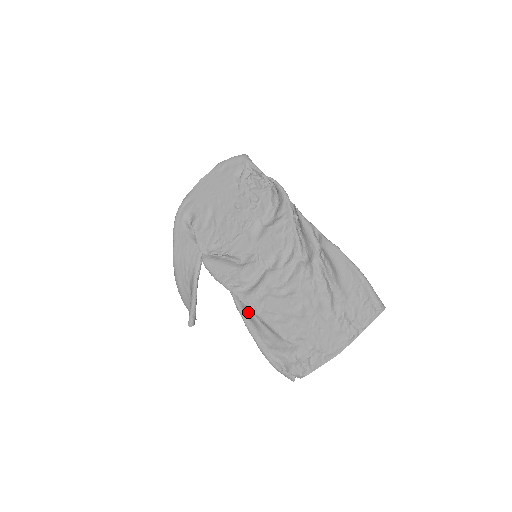
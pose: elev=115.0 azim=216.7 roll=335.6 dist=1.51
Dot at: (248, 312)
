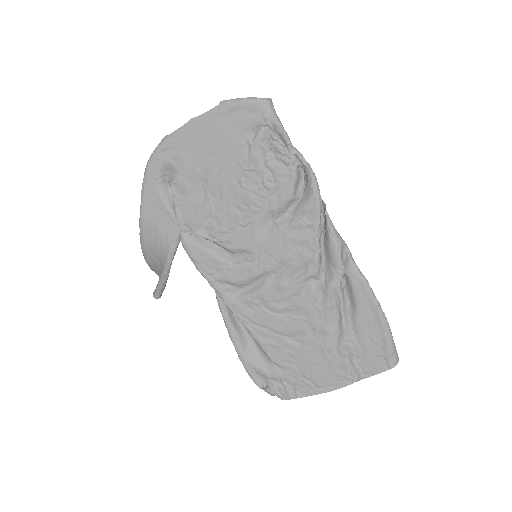
Dot at: (233, 315)
